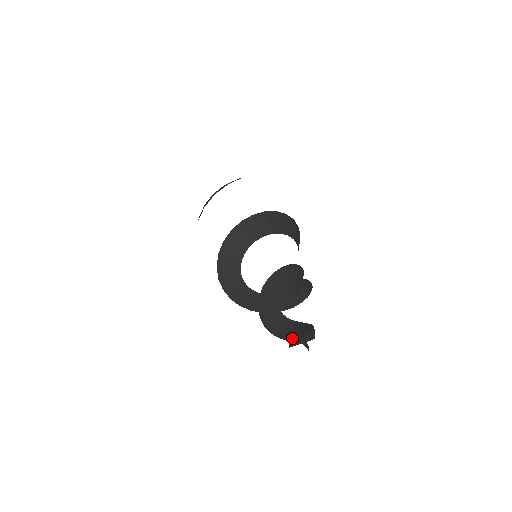
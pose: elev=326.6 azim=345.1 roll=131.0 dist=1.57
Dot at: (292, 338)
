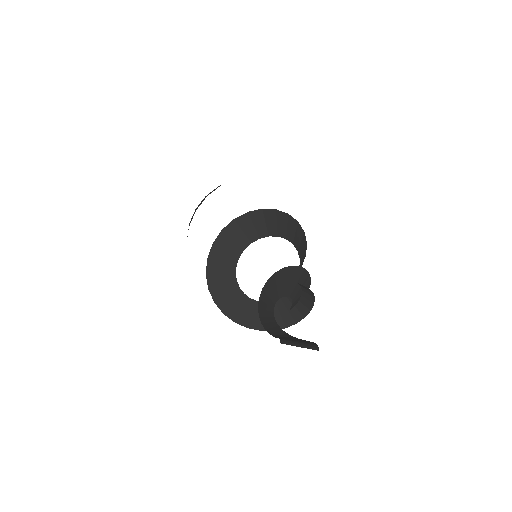
Dot at: (284, 338)
